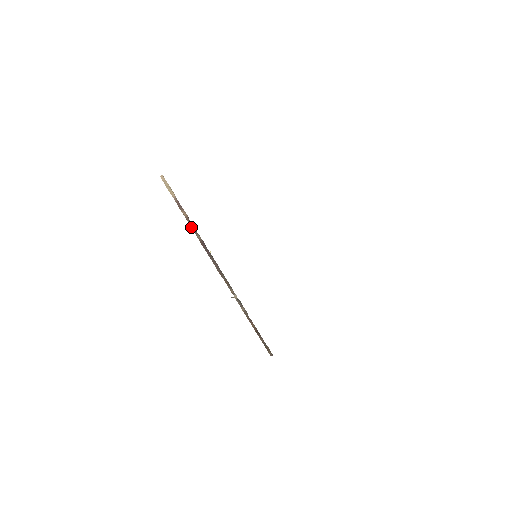
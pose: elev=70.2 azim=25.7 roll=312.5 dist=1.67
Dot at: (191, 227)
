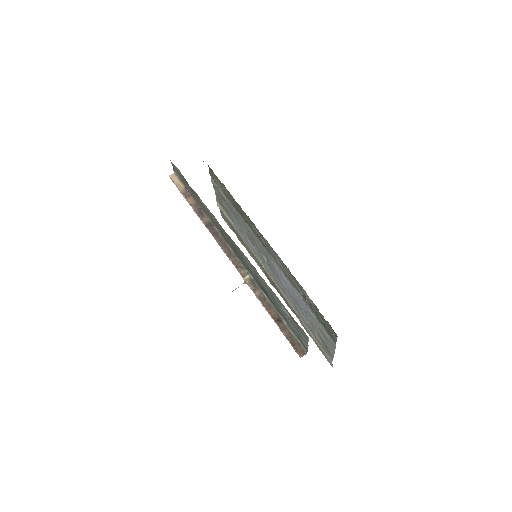
Dot at: (197, 213)
